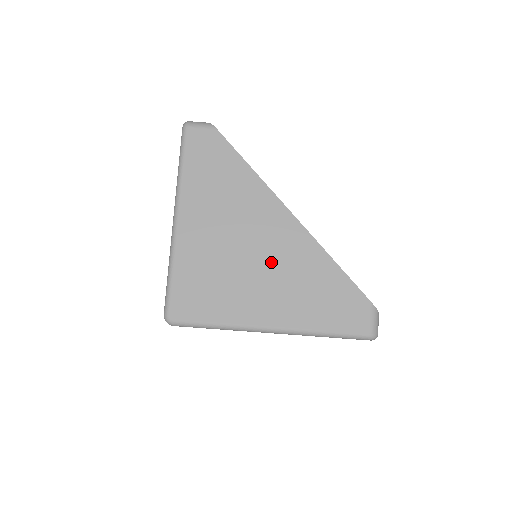
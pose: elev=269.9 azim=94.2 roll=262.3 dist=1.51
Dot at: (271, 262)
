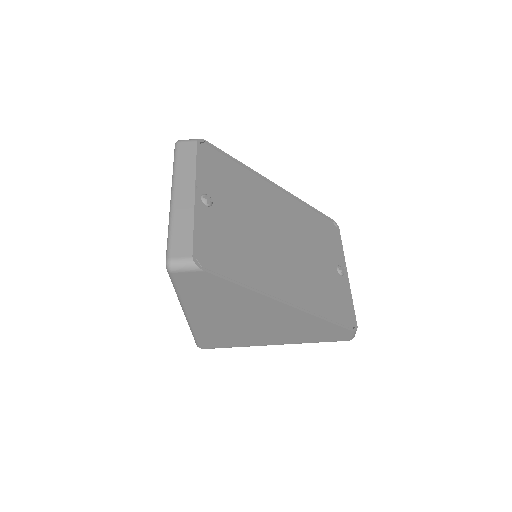
Dot at: (272, 325)
